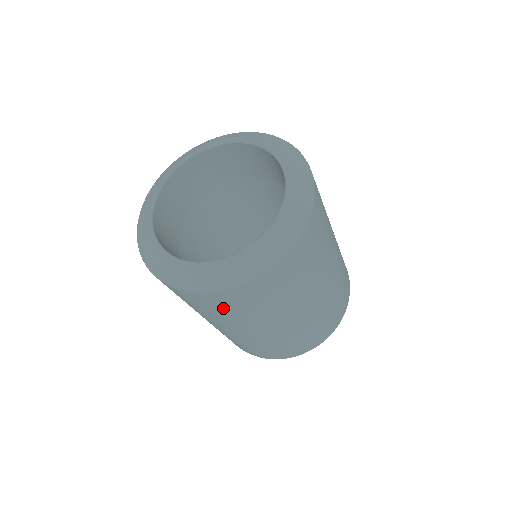
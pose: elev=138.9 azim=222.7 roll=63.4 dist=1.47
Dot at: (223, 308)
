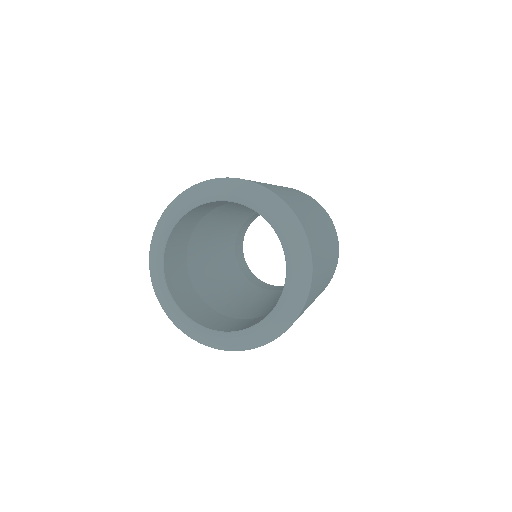
Dot at: occluded
